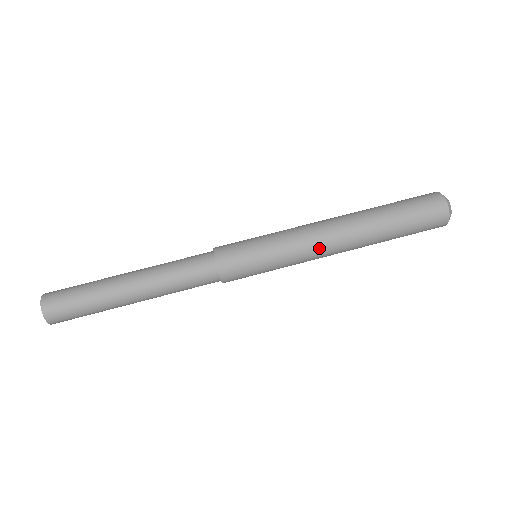
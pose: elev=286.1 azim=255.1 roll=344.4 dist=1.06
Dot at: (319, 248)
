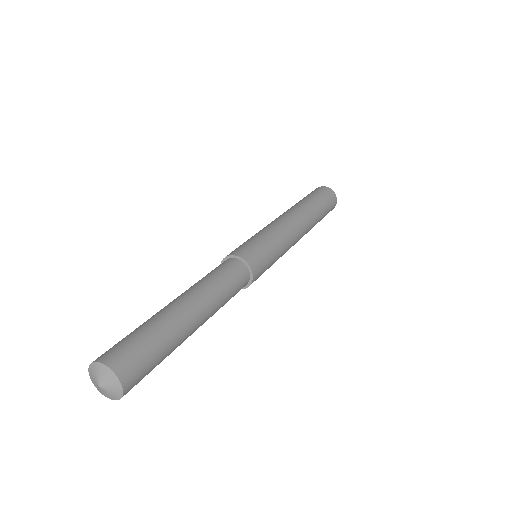
Dot at: (285, 221)
